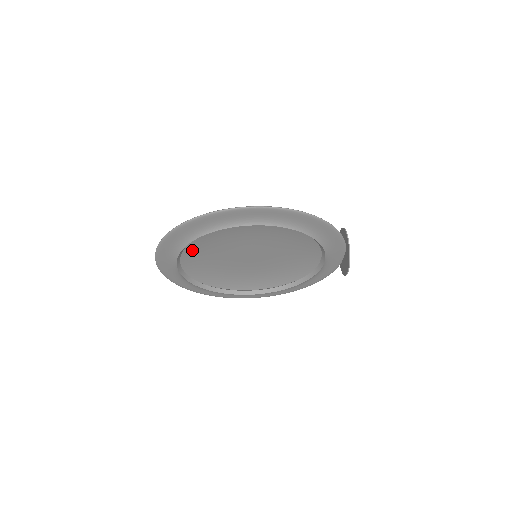
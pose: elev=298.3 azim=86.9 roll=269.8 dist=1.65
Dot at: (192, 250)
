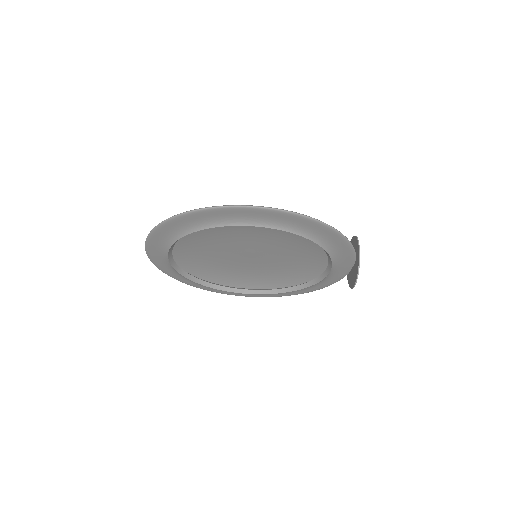
Dot at: (186, 243)
